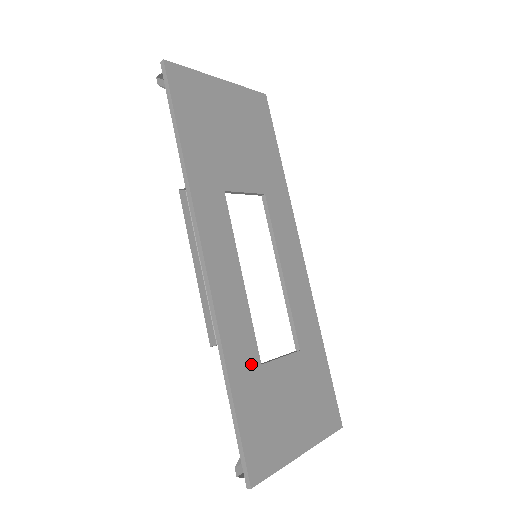
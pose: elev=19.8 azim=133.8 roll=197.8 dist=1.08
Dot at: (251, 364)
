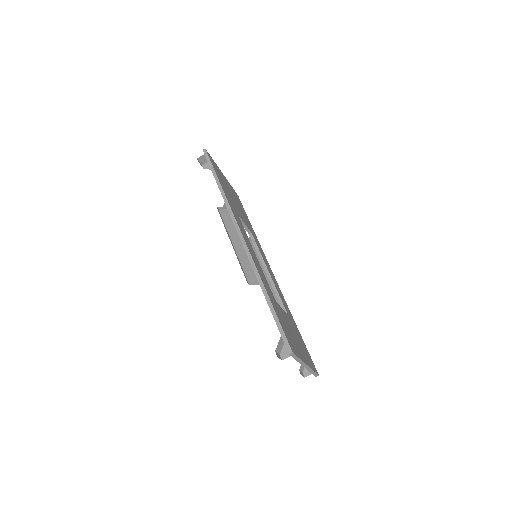
Dot at: (272, 296)
